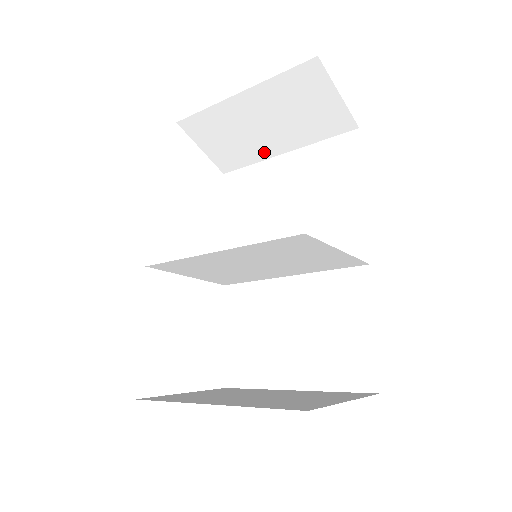
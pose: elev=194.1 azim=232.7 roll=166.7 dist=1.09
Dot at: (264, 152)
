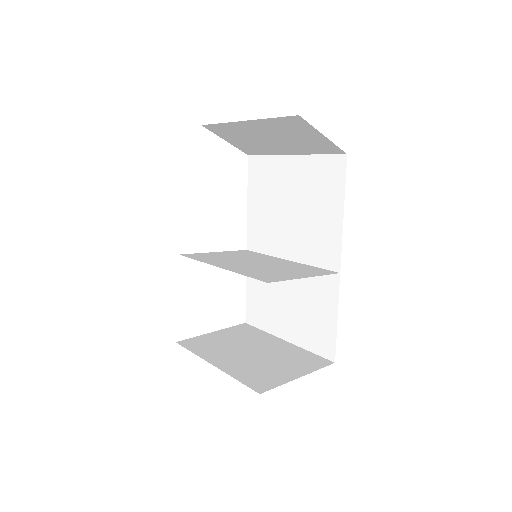
Dot at: (275, 151)
